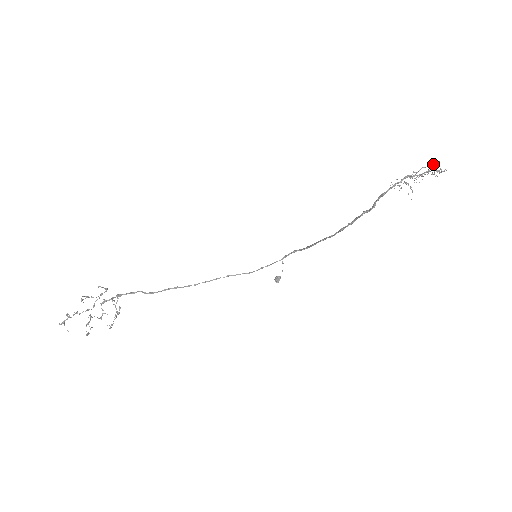
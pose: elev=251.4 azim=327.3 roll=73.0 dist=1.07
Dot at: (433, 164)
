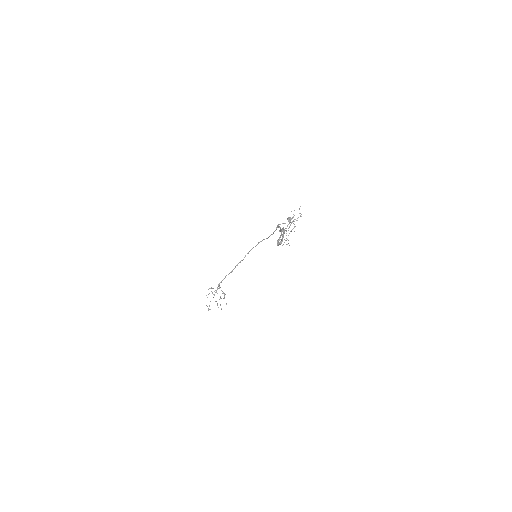
Dot at: occluded
